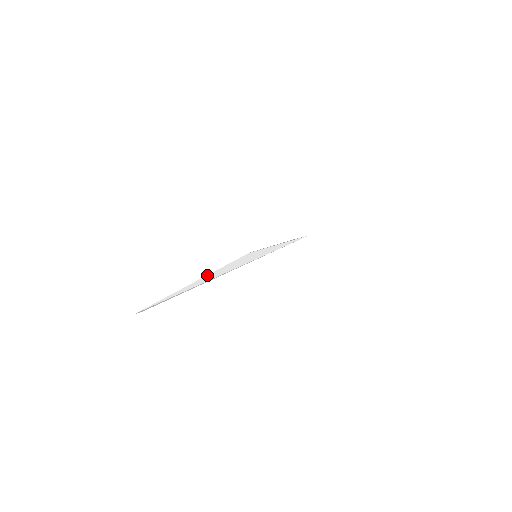
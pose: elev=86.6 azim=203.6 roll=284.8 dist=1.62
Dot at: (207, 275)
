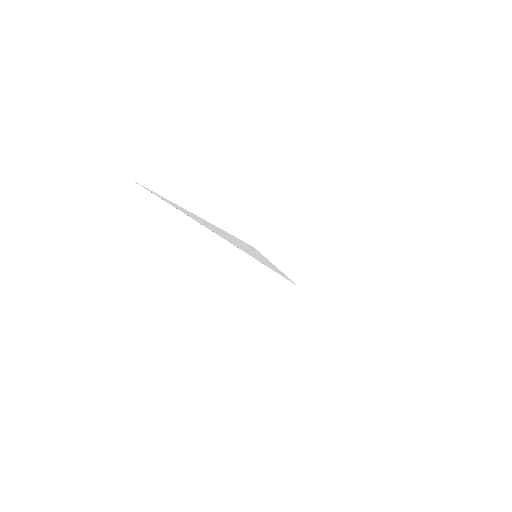
Dot at: occluded
